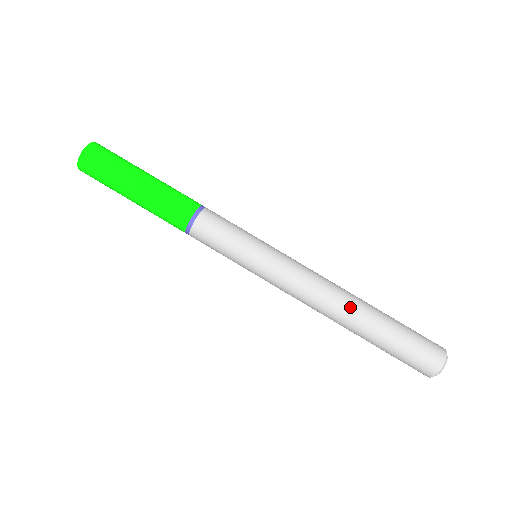
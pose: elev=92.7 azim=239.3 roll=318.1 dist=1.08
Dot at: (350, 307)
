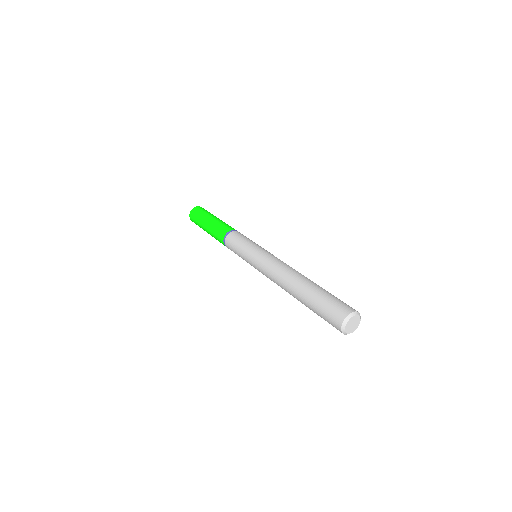
Dot at: occluded
